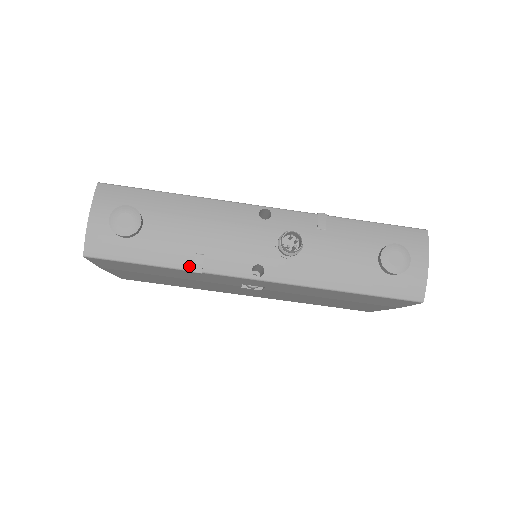
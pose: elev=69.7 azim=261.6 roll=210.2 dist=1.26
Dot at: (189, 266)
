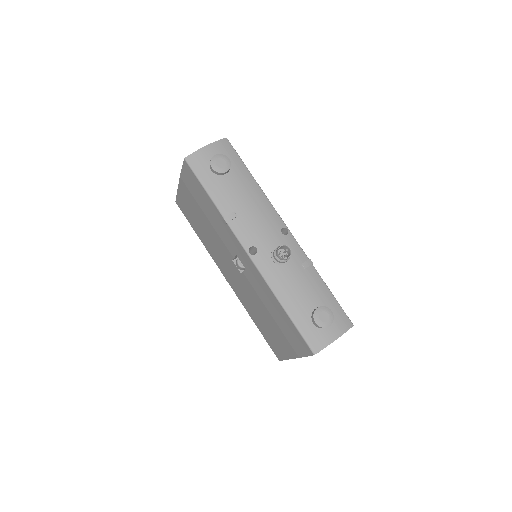
Dot at: (225, 214)
